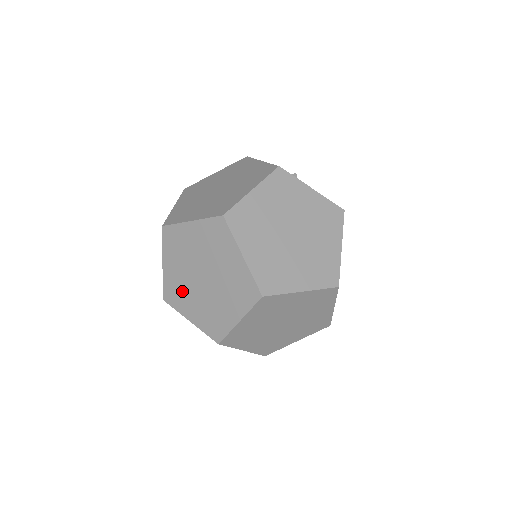
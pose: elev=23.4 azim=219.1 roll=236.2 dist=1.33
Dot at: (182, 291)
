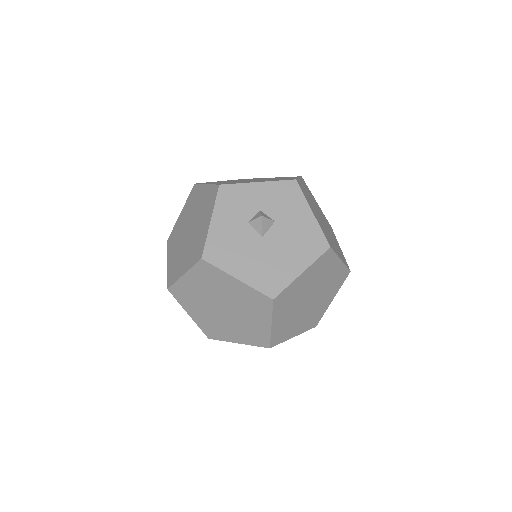
Dot at: occluded
